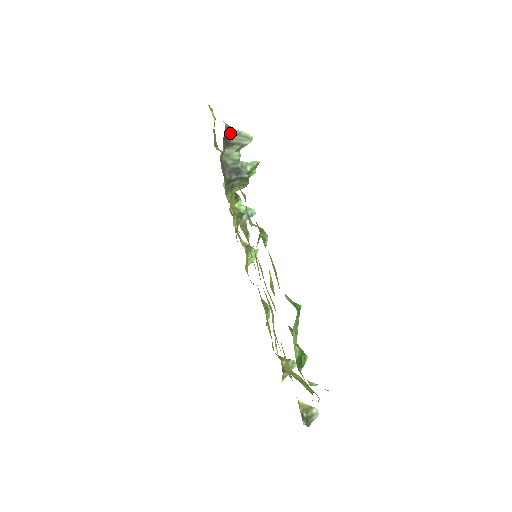
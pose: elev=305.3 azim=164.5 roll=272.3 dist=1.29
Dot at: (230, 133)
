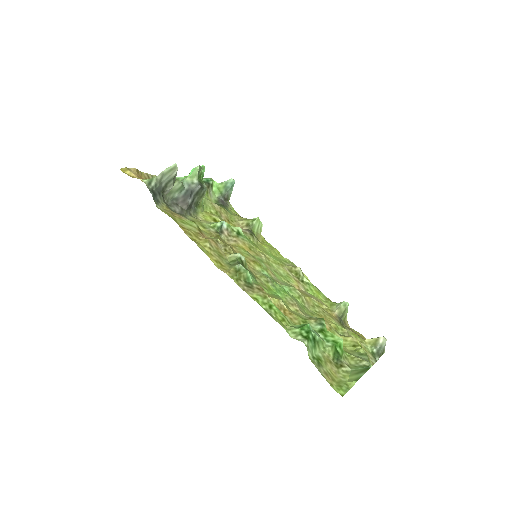
Dot at: (155, 185)
